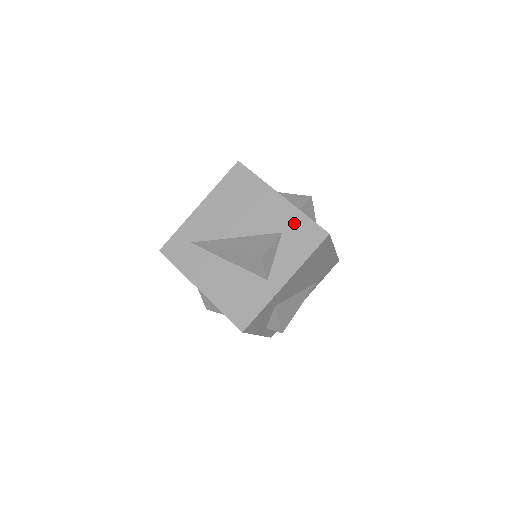
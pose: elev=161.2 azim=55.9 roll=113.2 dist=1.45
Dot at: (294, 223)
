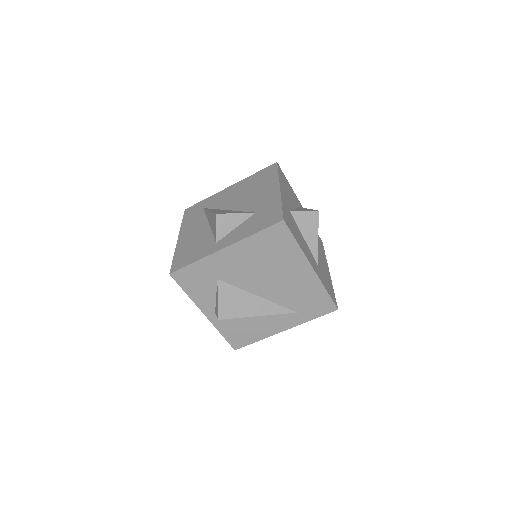
Dot at: (269, 207)
